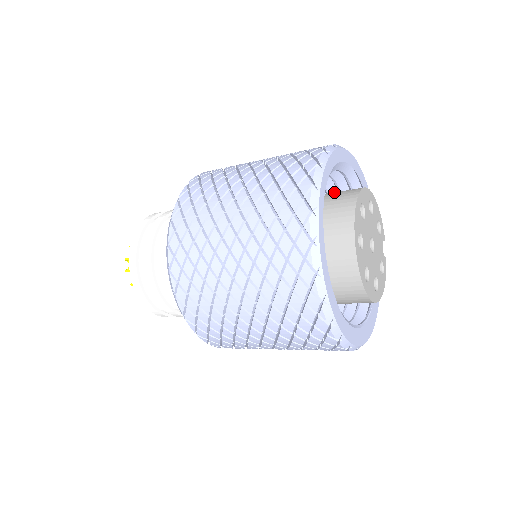
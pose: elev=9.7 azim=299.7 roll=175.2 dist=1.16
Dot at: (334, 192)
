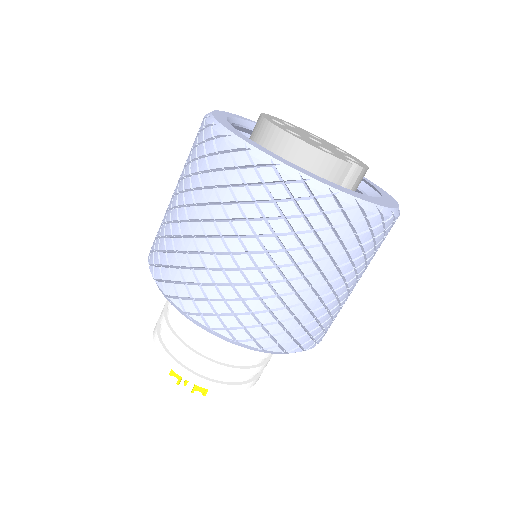
Dot at: occluded
